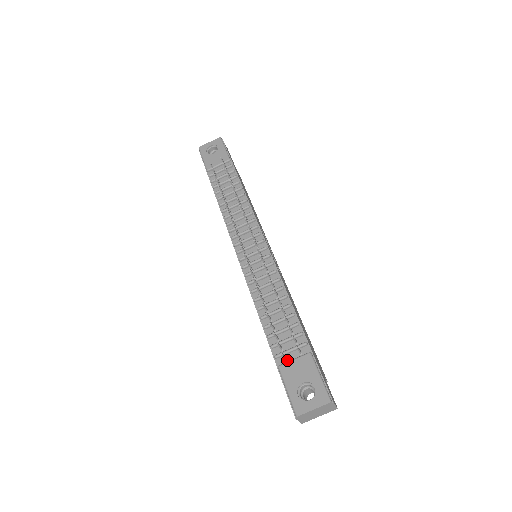
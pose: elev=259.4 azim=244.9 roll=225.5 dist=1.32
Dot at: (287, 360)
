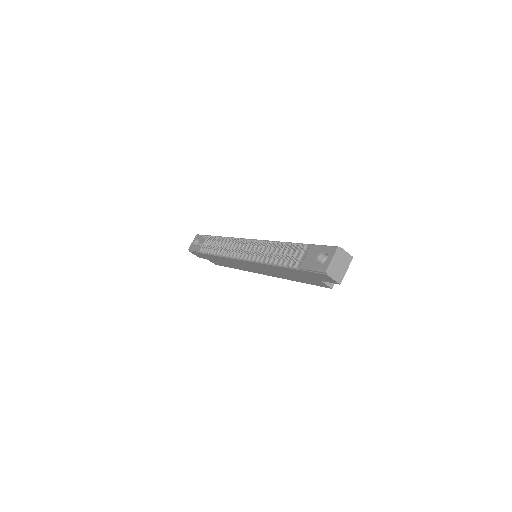
Dot at: (302, 262)
